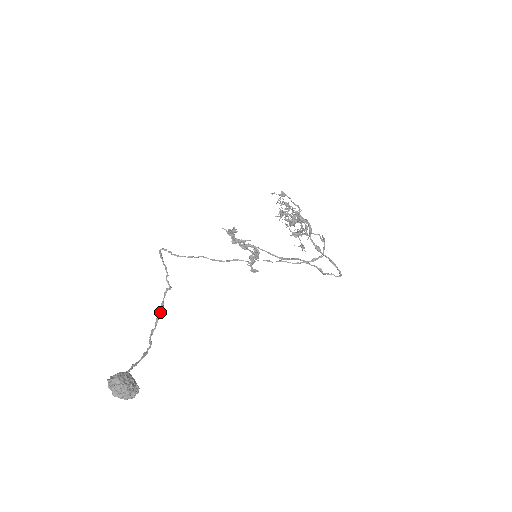
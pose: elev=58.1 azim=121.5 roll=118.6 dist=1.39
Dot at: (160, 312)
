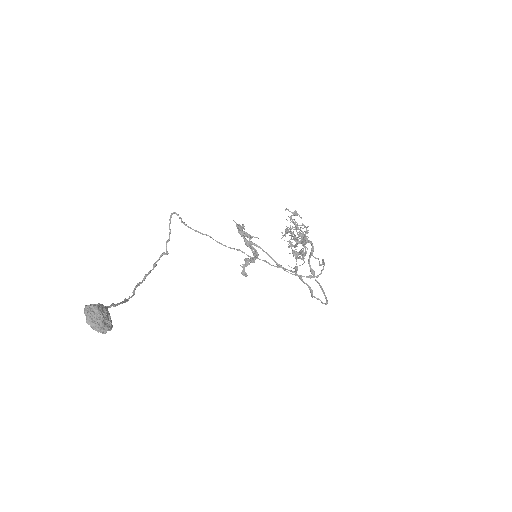
Dot at: (150, 271)
